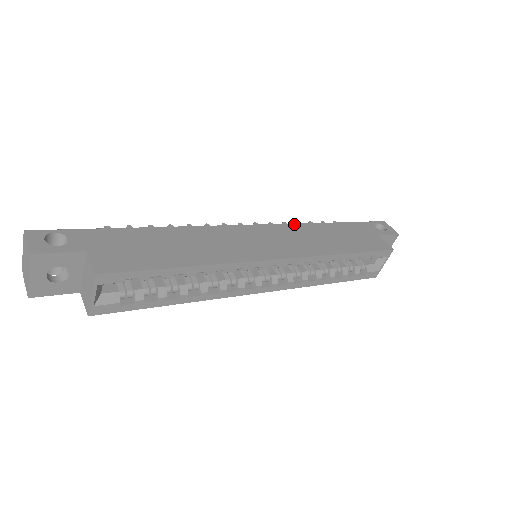
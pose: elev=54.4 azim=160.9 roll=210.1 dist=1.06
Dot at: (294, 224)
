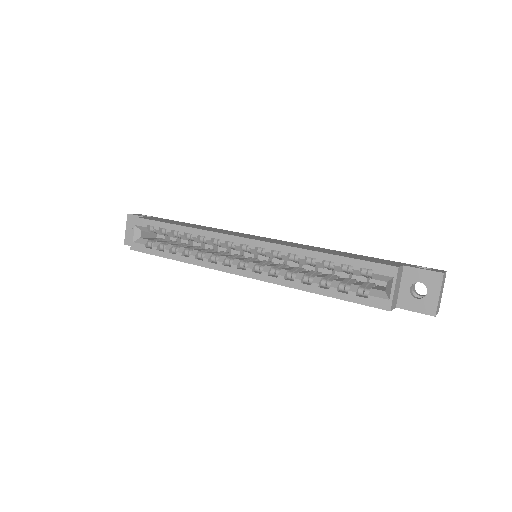
Dot at: (308, 245)
